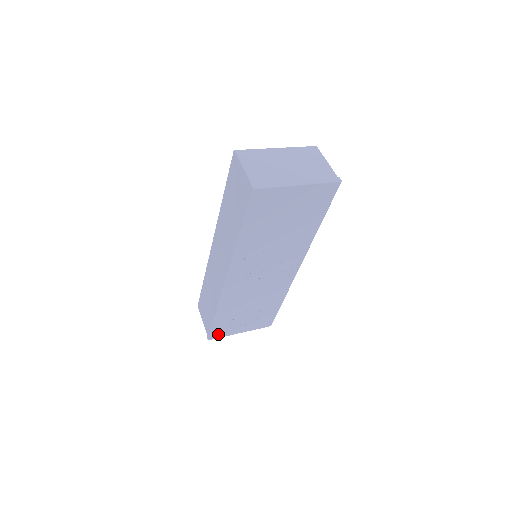
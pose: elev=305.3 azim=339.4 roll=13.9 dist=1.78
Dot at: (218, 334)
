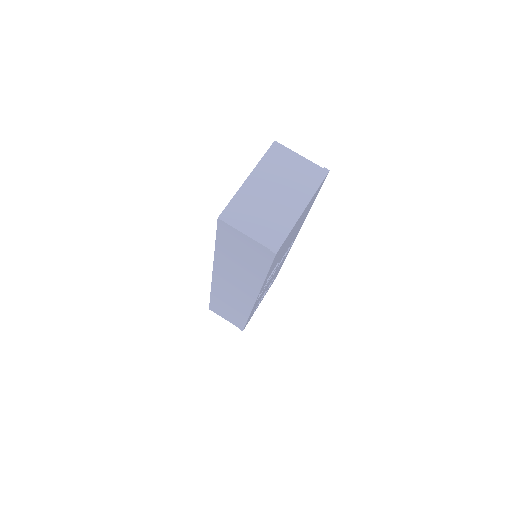
Dot at: occluded
